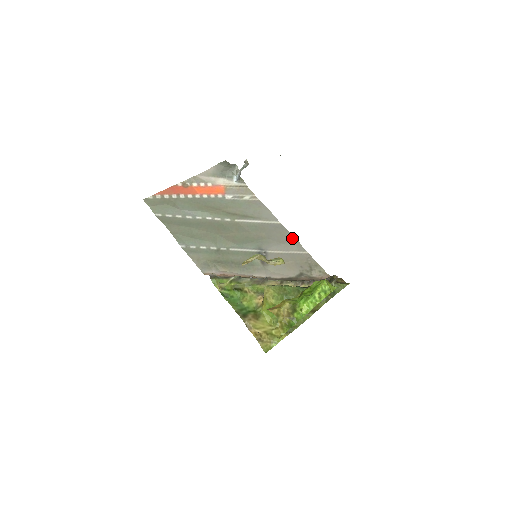
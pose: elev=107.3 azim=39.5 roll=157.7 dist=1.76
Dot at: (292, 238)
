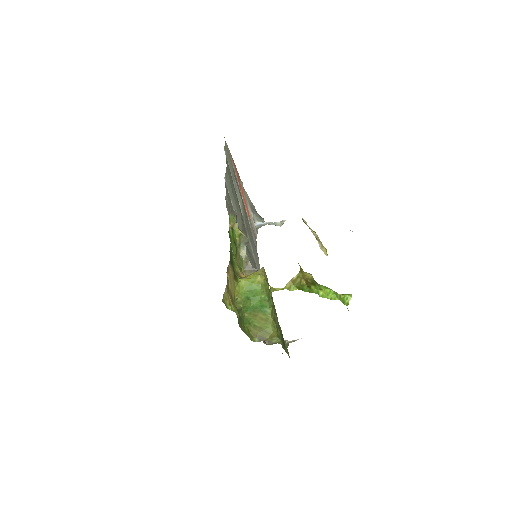
Dot at: occluded
